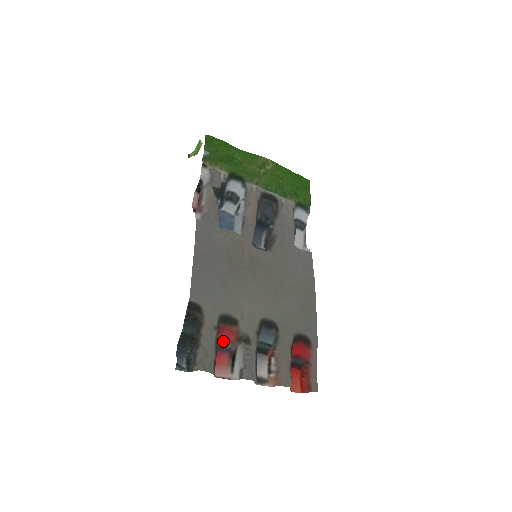
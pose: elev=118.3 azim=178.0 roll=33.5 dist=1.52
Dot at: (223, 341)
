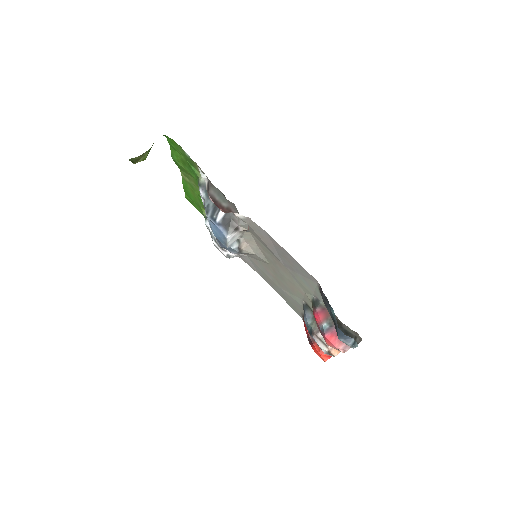
Dot at: (318, 325)
